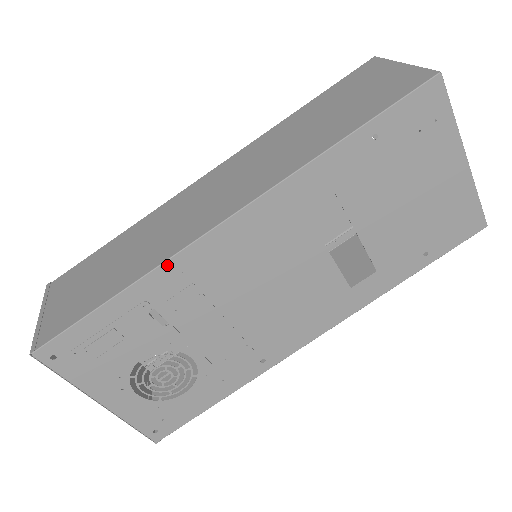
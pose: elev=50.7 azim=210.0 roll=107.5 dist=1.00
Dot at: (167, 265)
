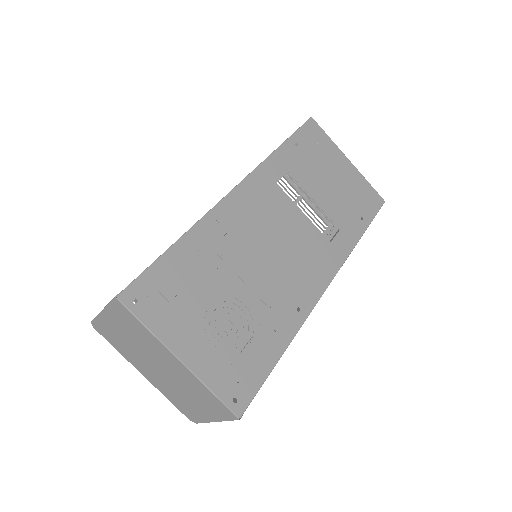
Dot at: (206, 218)
